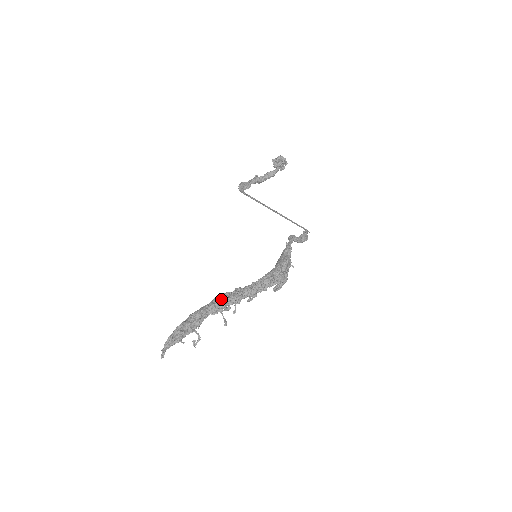
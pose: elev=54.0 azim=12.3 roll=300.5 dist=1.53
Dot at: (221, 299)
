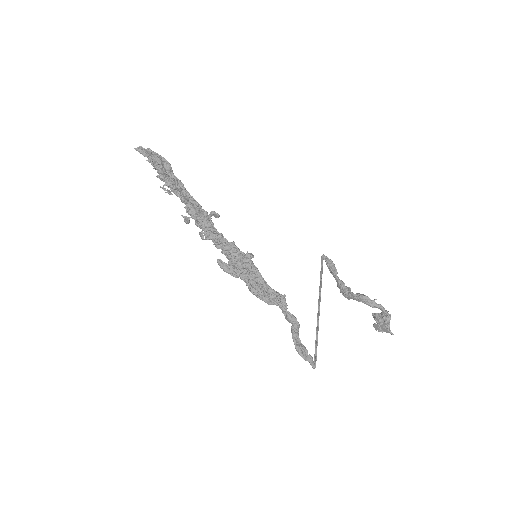
Dot at: occluded
